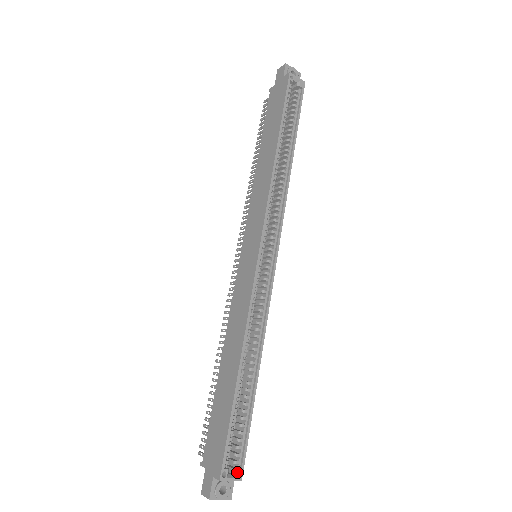
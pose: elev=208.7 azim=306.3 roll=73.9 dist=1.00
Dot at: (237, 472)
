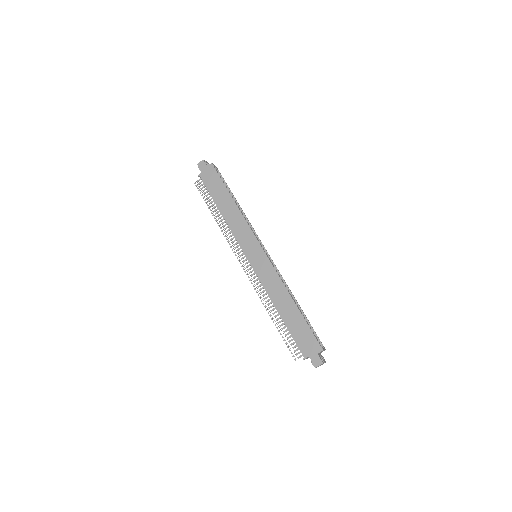
Dot at: (323, 346)
